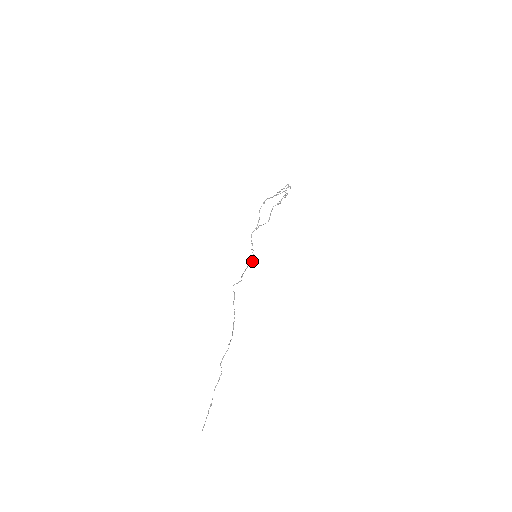
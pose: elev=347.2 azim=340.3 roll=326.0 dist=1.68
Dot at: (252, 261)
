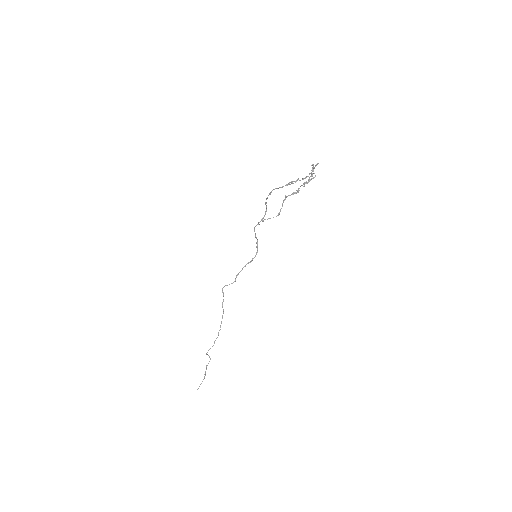
Dot at: (253, 258)
